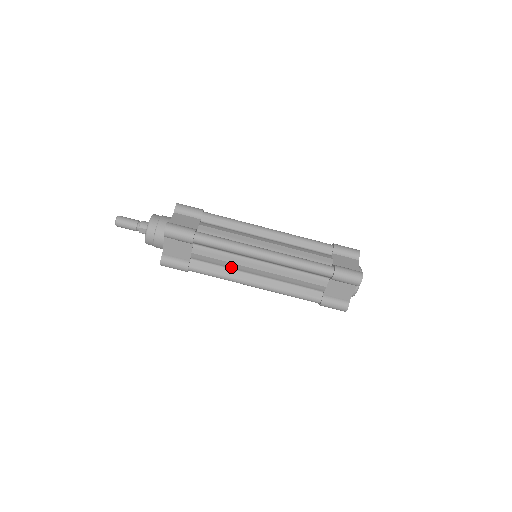
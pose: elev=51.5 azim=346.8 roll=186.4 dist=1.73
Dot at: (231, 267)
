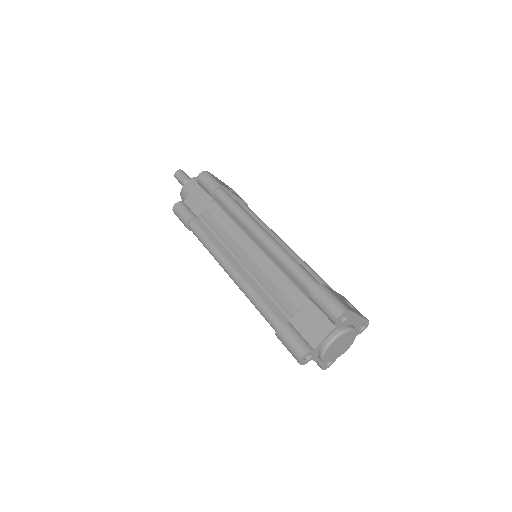
Dot at: occluded
